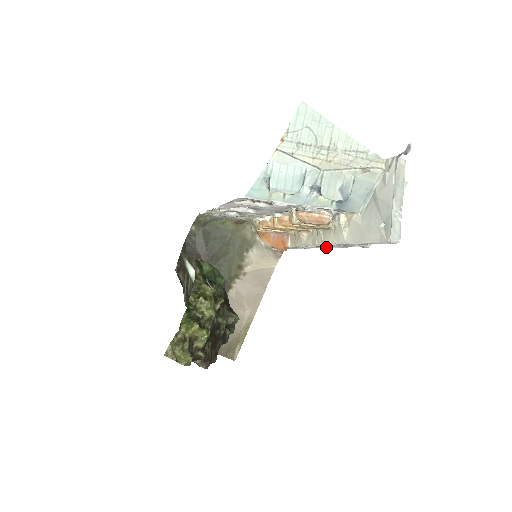
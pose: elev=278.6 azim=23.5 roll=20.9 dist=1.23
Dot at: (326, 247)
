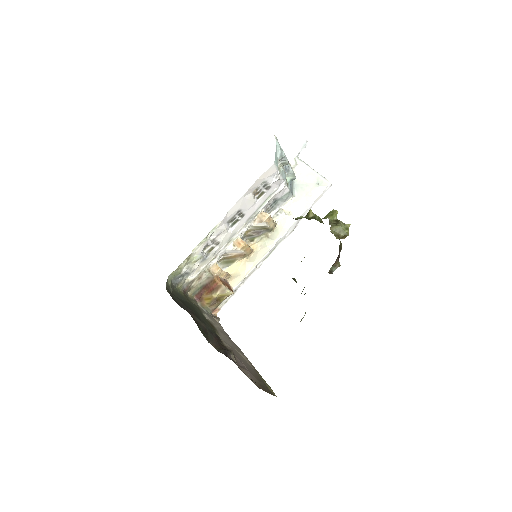
Dot at: (271, 253)
